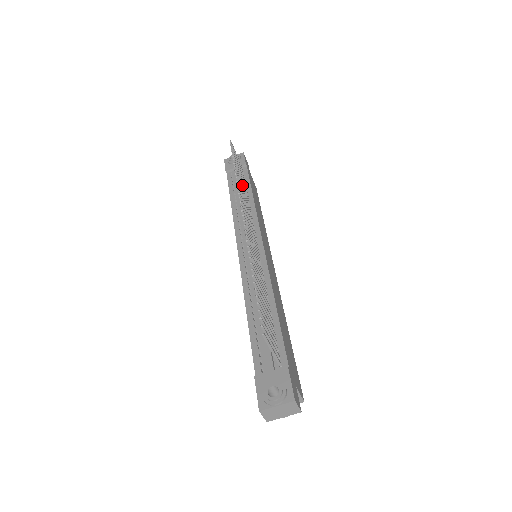
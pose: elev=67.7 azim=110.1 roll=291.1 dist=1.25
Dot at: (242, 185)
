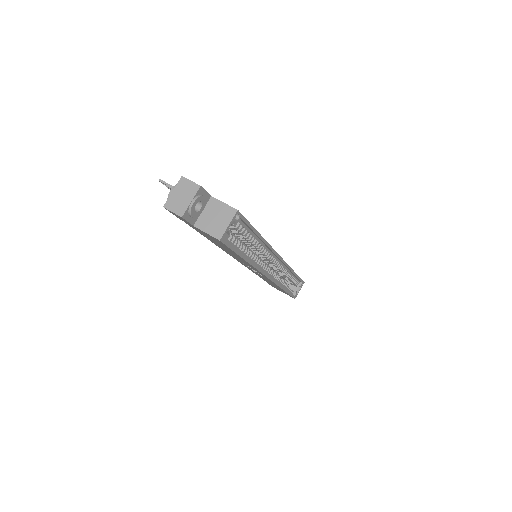
Dot at: occluded
